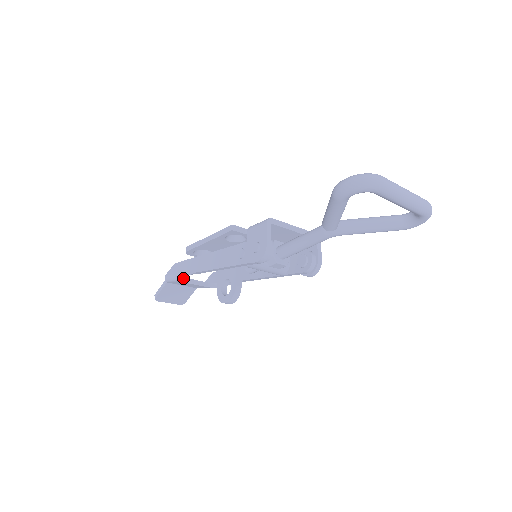
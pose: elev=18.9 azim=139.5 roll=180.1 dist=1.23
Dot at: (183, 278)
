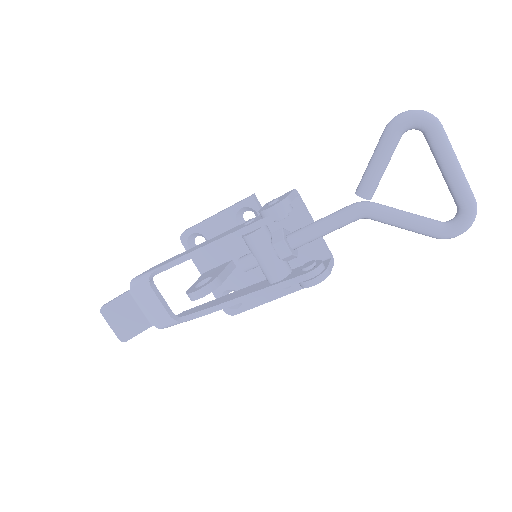
Dot at: (153, 283)
